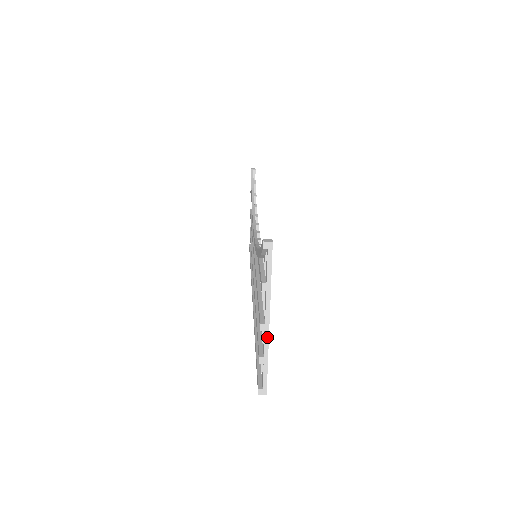
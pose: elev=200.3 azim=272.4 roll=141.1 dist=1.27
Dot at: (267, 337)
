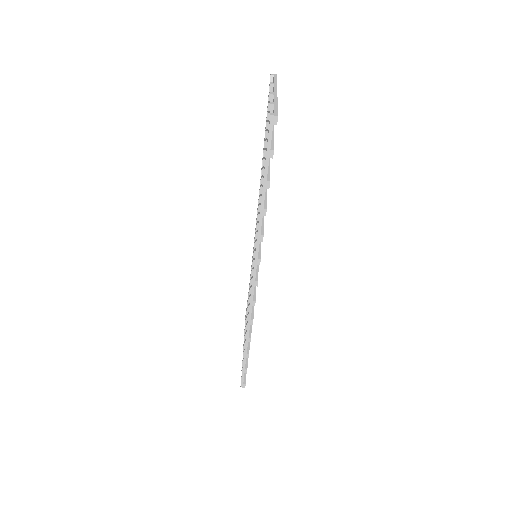
Dot at: (276, 97)
